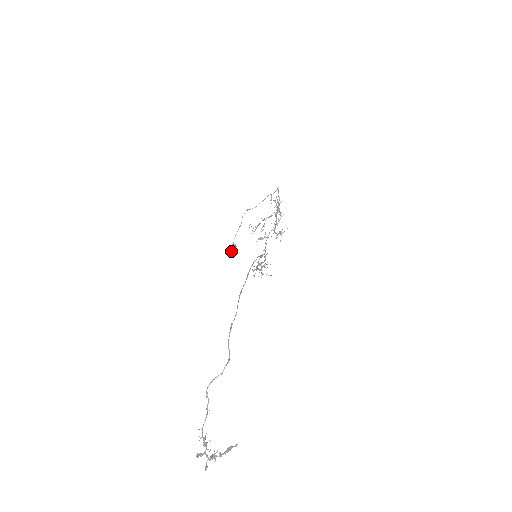
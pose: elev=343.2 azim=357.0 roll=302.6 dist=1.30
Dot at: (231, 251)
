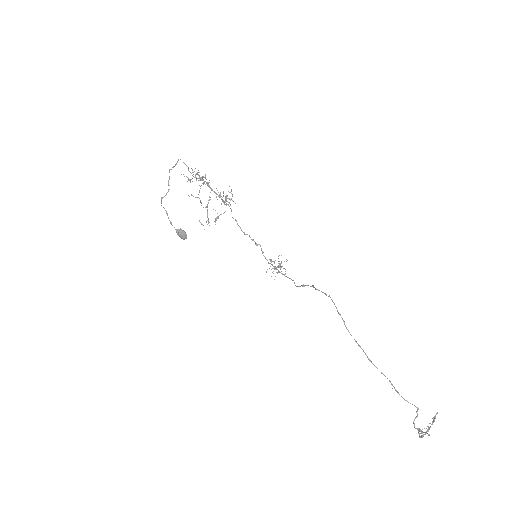
Dot at: (183, 238)
